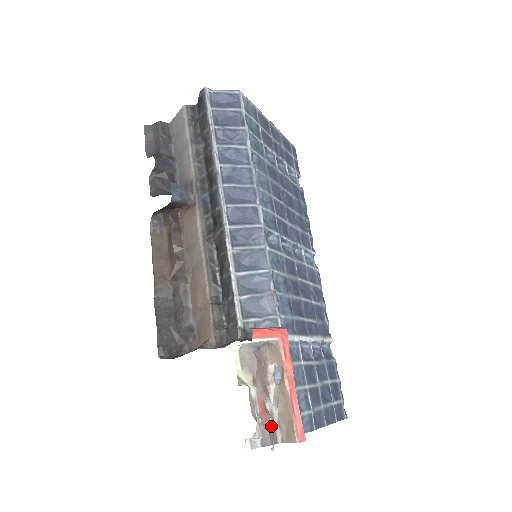
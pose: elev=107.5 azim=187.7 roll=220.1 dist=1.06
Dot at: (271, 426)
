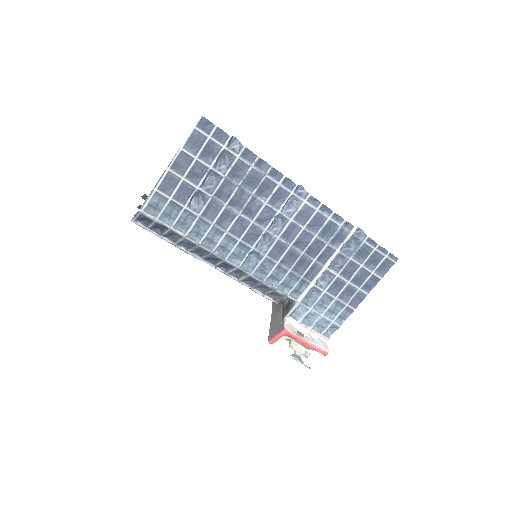
Dot at: occluded
